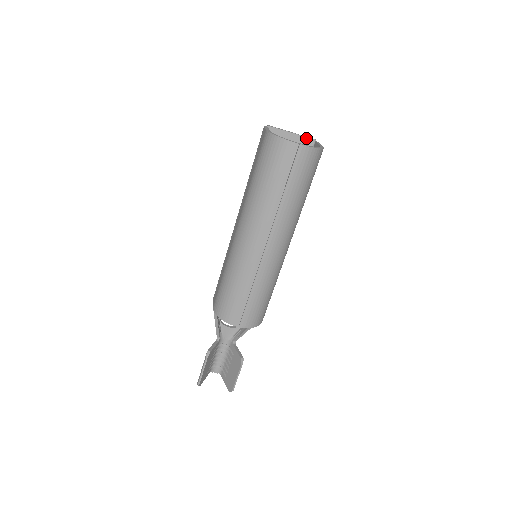
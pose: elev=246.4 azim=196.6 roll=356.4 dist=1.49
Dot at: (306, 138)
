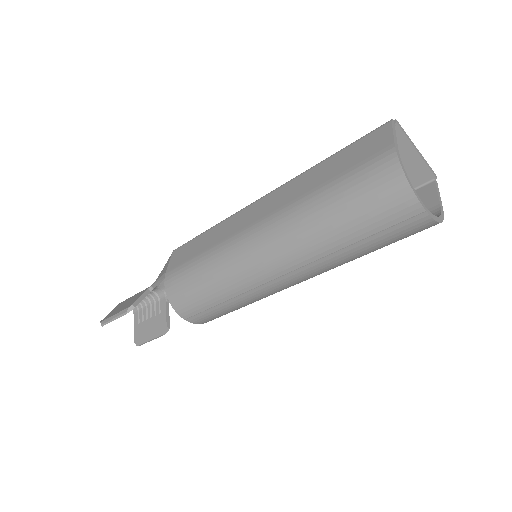
Dot at: (428, 169)
